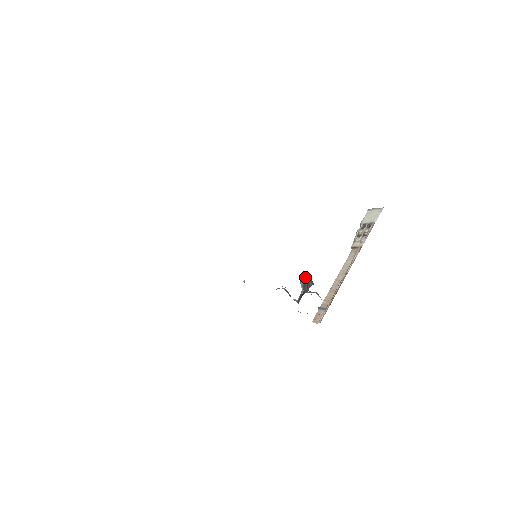
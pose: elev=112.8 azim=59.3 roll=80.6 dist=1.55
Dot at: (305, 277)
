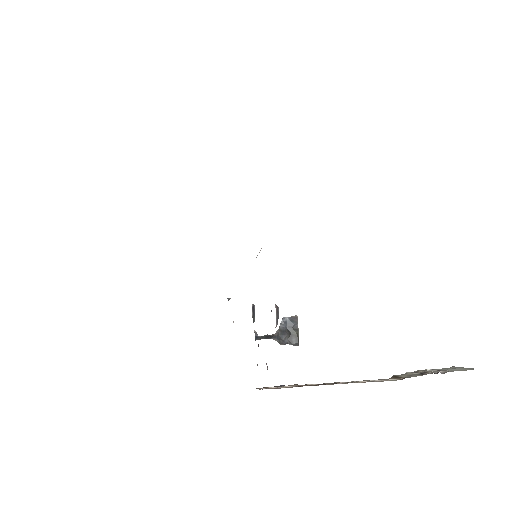
Dot at: (292, 323)
